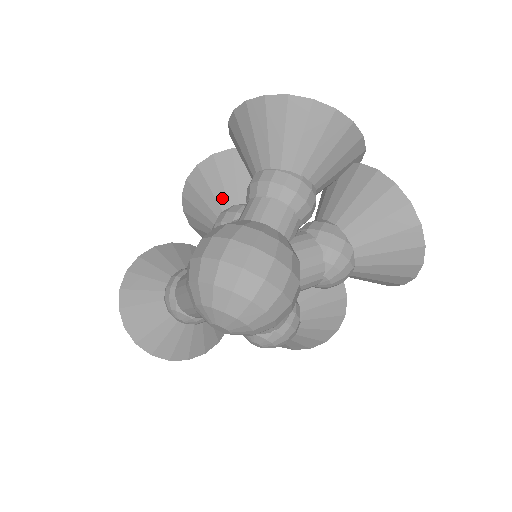
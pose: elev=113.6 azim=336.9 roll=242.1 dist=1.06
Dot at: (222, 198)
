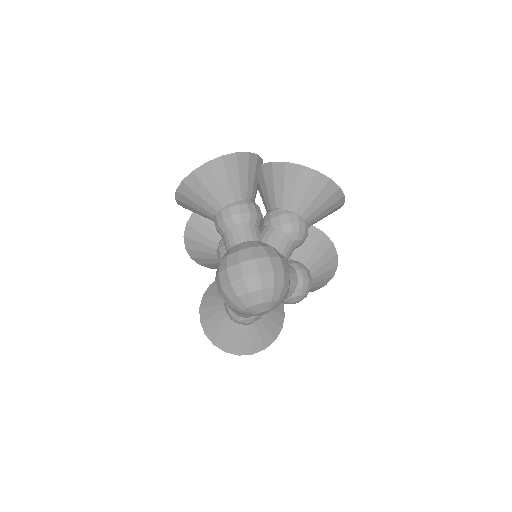
Dot at: (211, 243)
